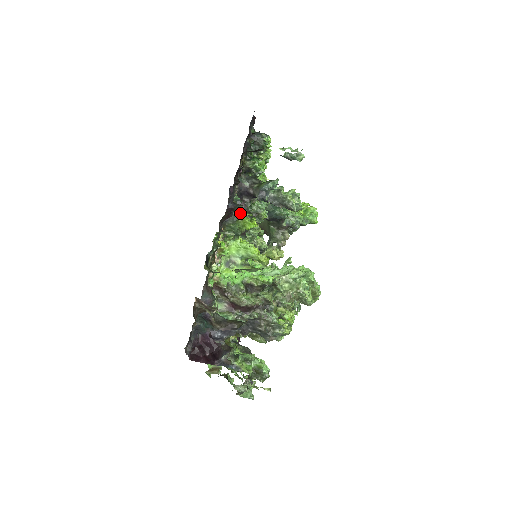
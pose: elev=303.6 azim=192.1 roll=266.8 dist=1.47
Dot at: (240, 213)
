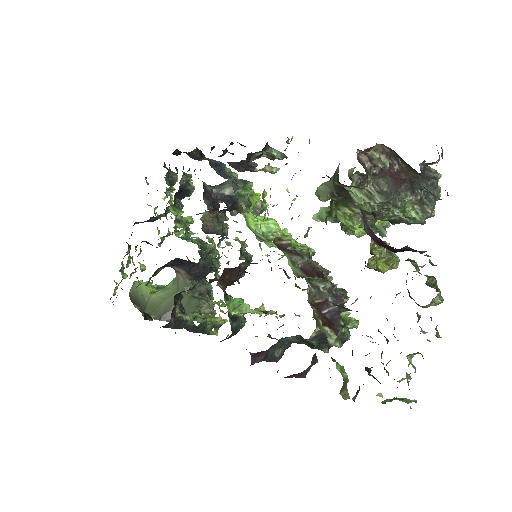
Dot at: occluded
